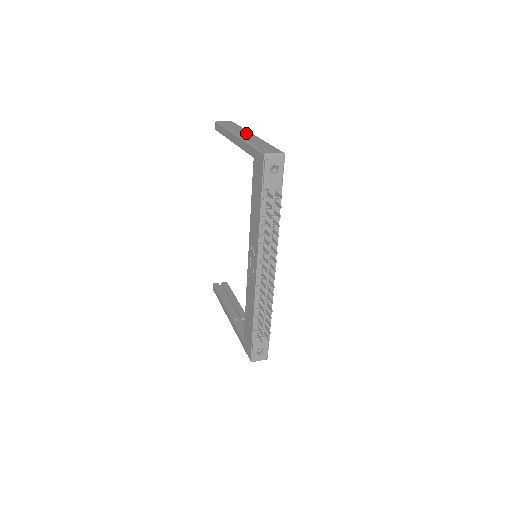
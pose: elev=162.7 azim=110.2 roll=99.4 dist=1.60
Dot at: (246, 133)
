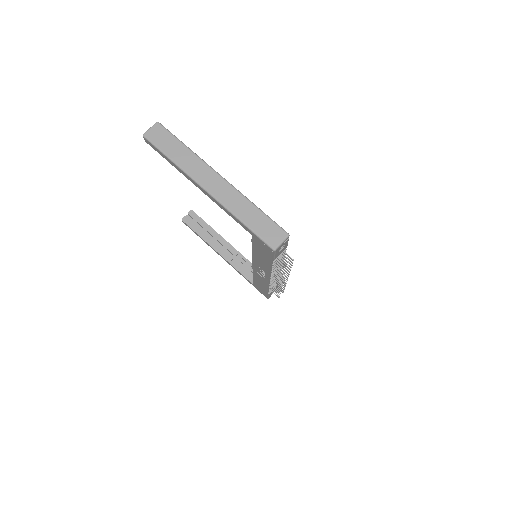
Dot at: (211, 177)
